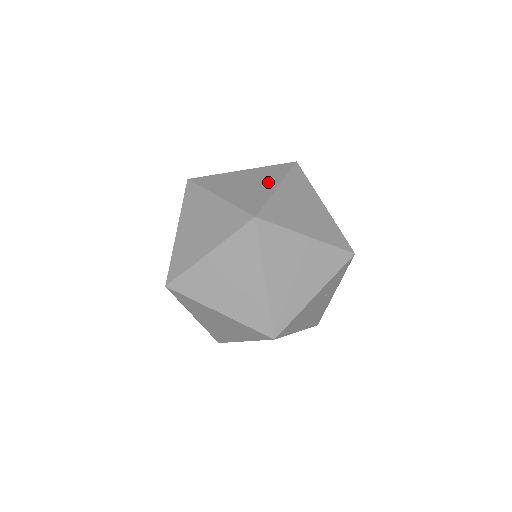
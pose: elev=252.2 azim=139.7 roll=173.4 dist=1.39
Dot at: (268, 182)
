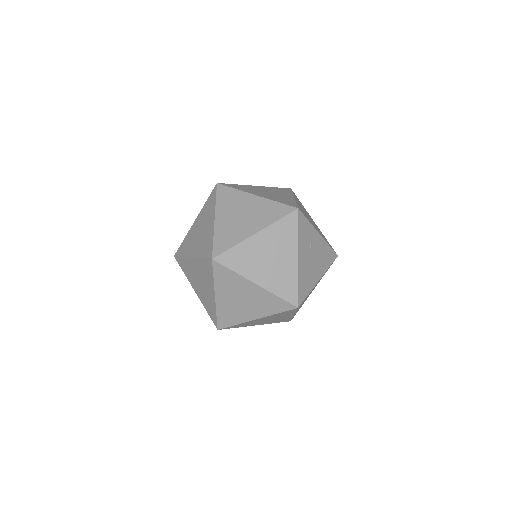
Dot at: (209, 220)
